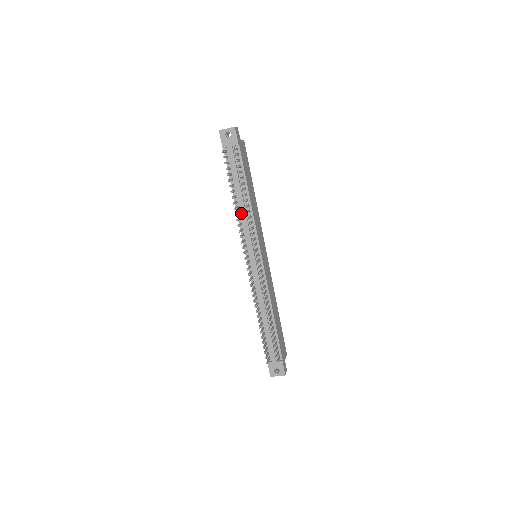
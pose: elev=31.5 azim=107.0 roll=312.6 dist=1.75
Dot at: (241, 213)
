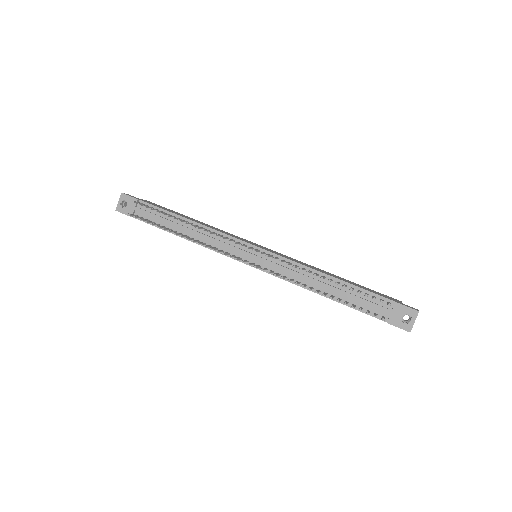
Dot at: (200, 239)
